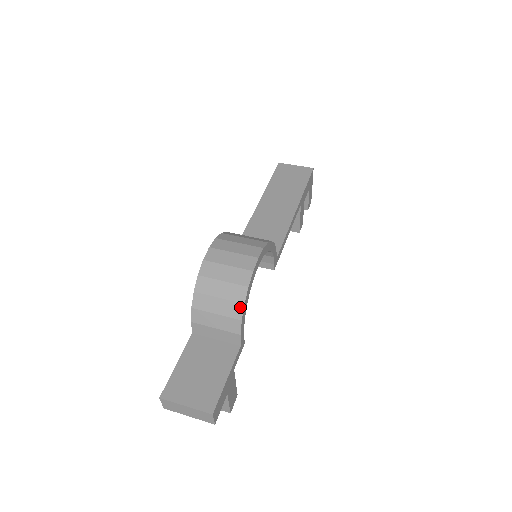
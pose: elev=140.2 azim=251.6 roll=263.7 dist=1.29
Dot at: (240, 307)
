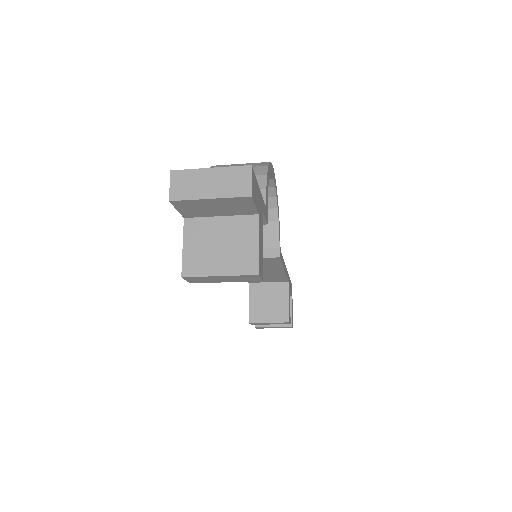
Dot at: (264, 168)
